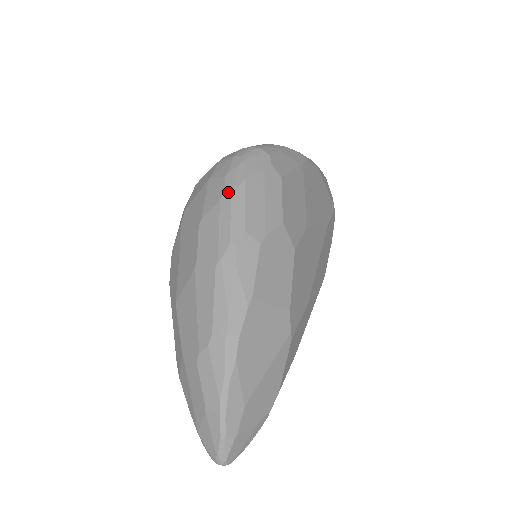
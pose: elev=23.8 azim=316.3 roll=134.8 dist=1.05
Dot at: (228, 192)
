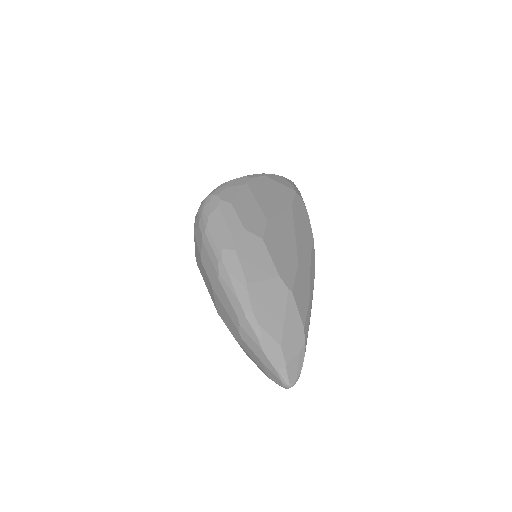
Dot at: (203, 233)
